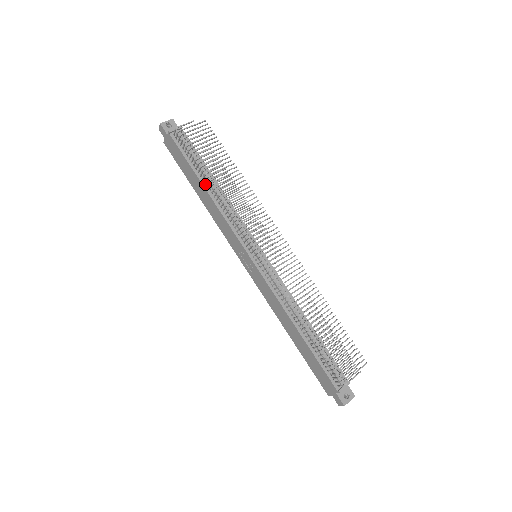
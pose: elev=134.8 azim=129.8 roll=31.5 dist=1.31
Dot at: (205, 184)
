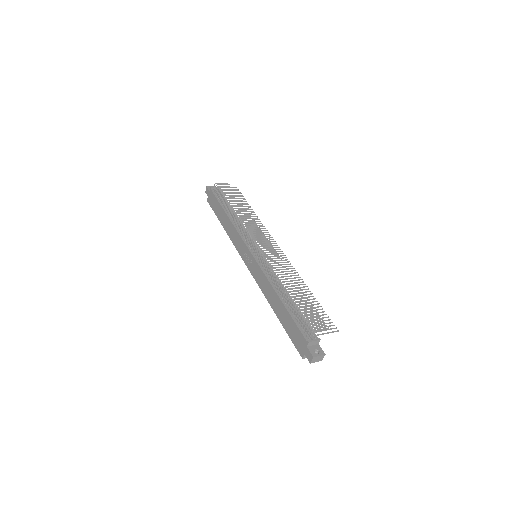
Dot at: (228, 213)
